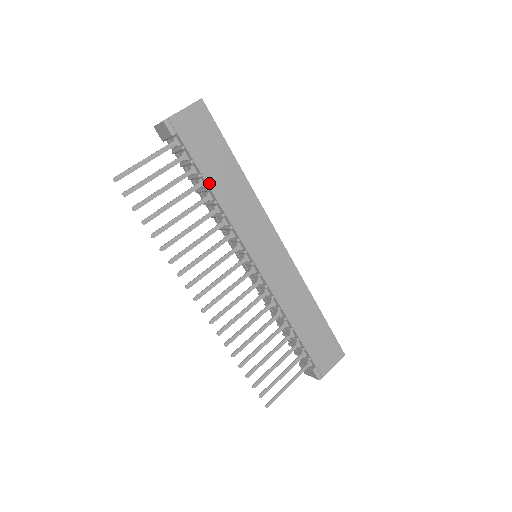
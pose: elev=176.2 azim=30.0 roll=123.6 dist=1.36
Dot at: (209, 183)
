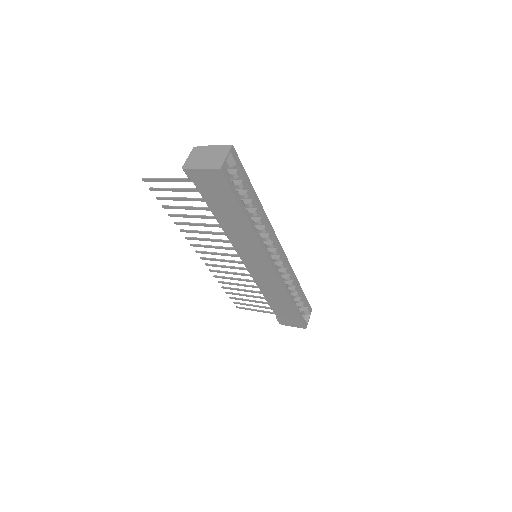
Dot at: (216, 215)
